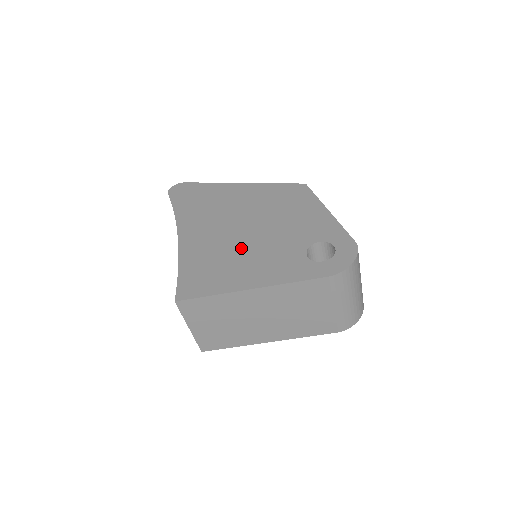
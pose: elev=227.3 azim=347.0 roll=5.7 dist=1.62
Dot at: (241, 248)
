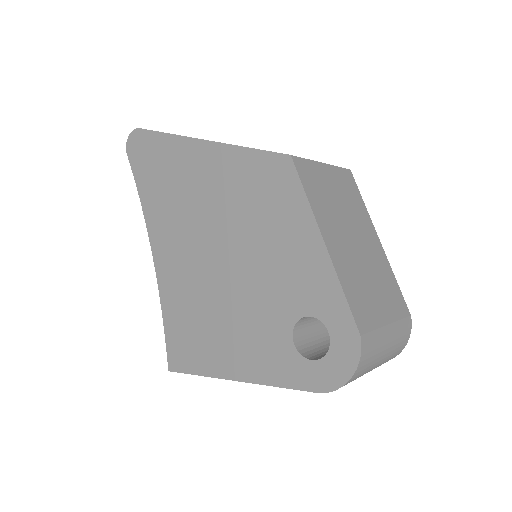
Dot at: (217, 300)
